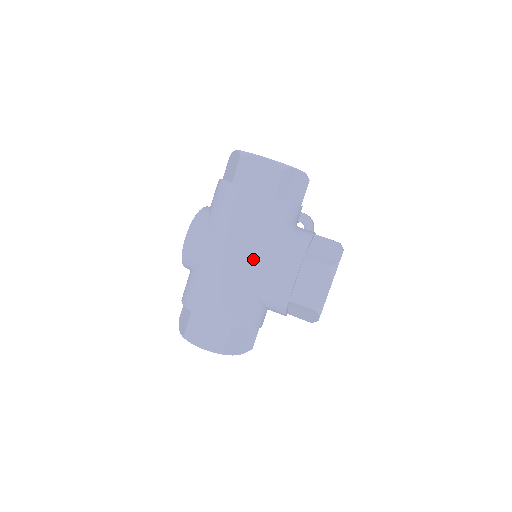
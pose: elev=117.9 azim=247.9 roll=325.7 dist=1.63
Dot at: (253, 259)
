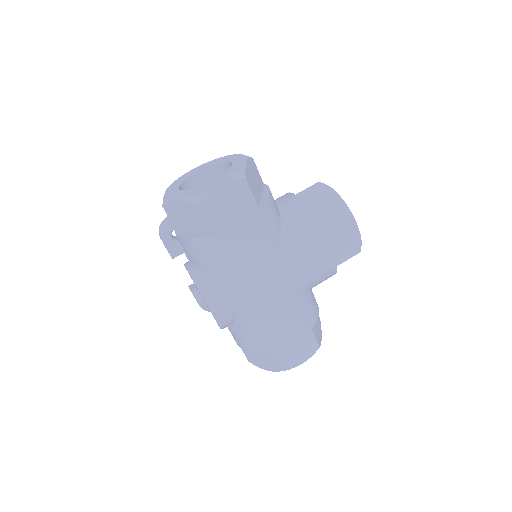
Dot at: (288, 270)
